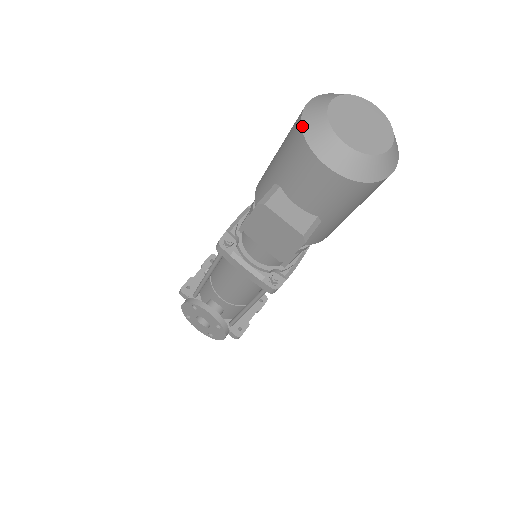
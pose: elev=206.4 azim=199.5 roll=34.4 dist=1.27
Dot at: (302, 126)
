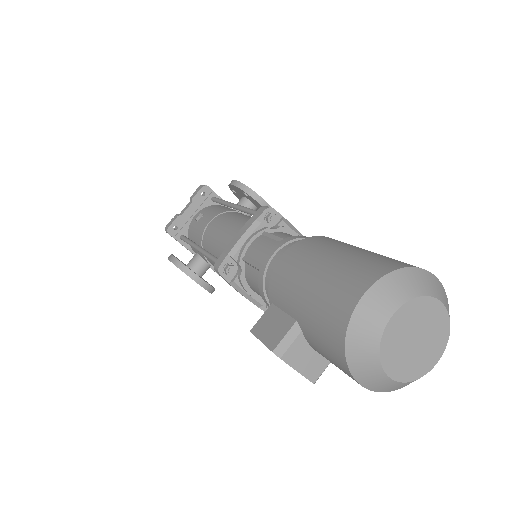
Dot at: (346, 339)
